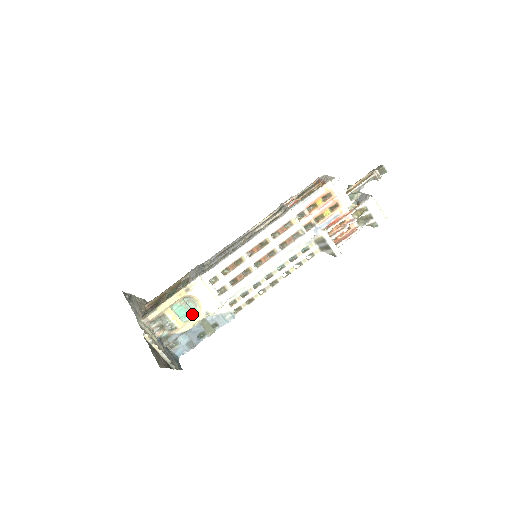
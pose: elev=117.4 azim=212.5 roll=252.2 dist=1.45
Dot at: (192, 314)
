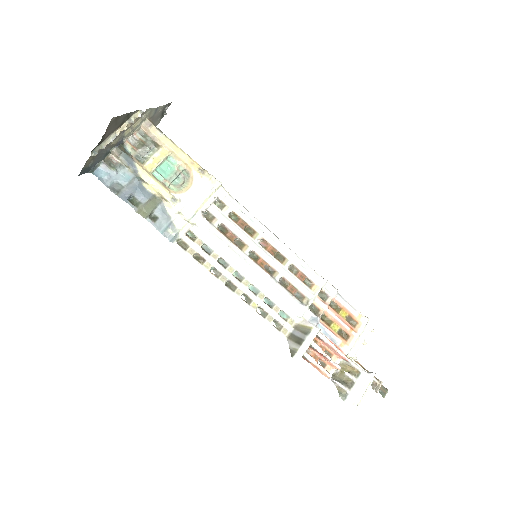
Dot at: (166, 183)
